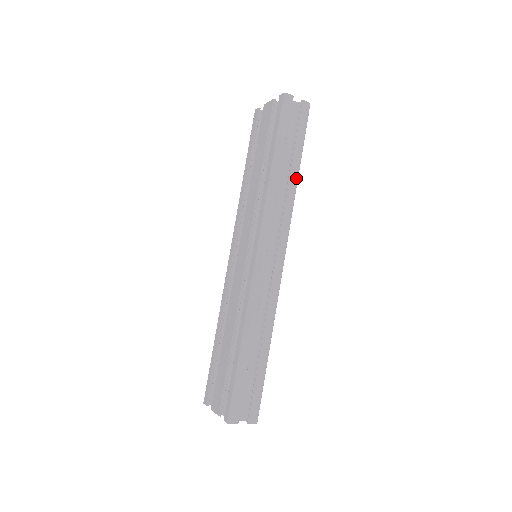
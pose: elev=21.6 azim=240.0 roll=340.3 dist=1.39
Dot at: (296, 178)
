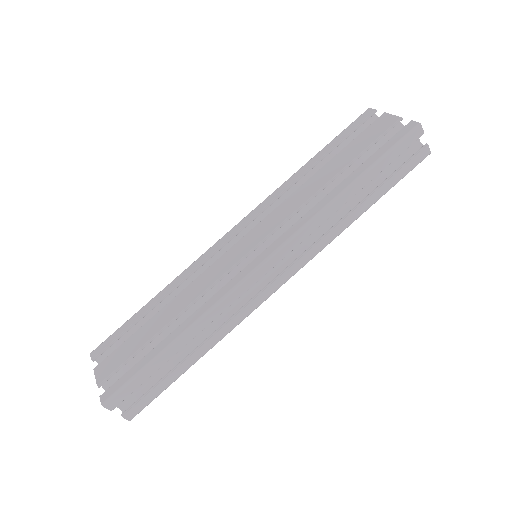
Dot at: (358, 216)
